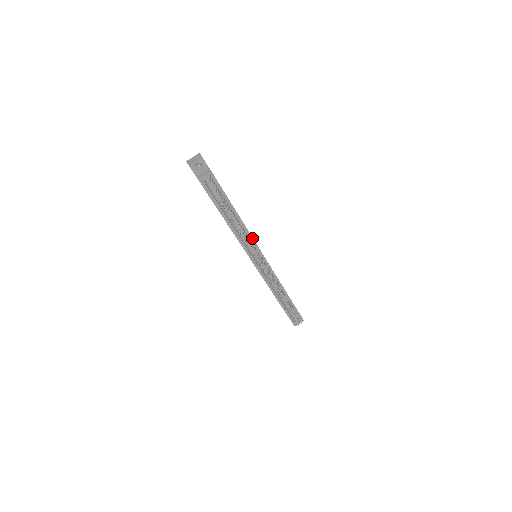
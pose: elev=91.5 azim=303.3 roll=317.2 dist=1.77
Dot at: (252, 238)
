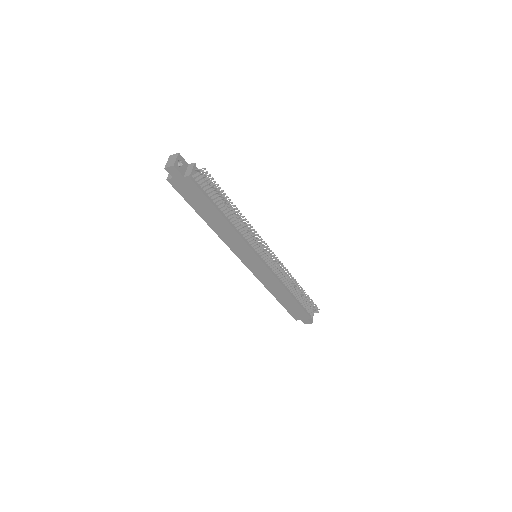
Dot at: occluded
